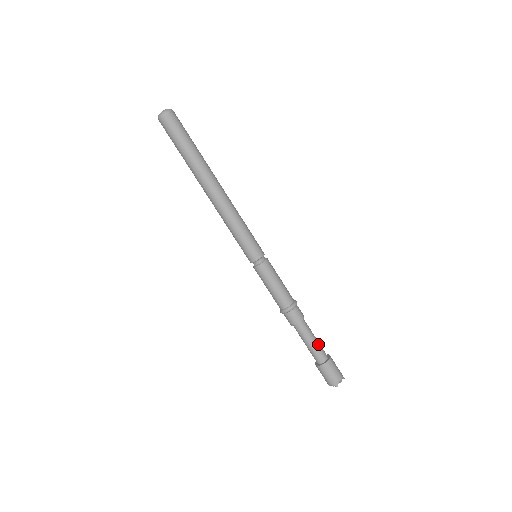
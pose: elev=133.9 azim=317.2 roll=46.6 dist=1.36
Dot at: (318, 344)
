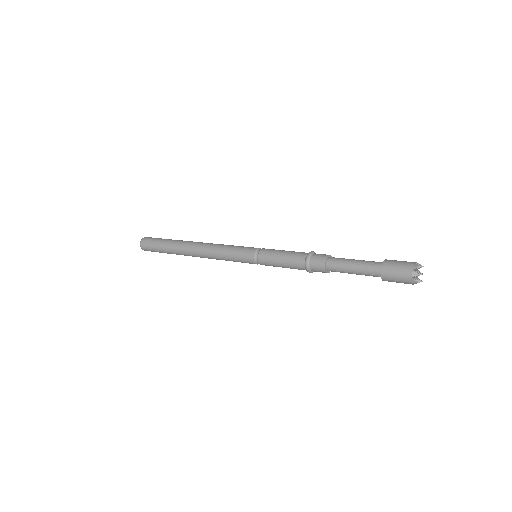
Dot at: (364, 261)
